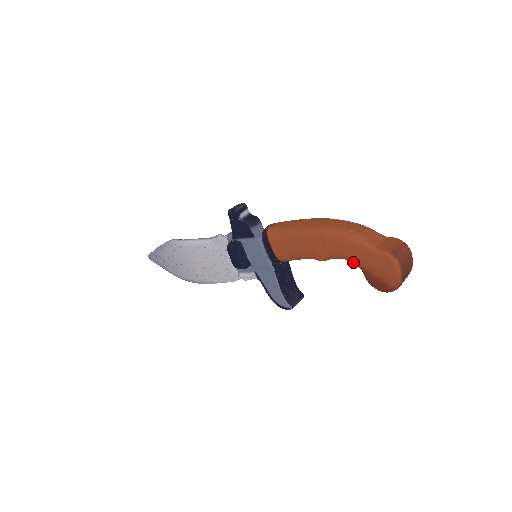
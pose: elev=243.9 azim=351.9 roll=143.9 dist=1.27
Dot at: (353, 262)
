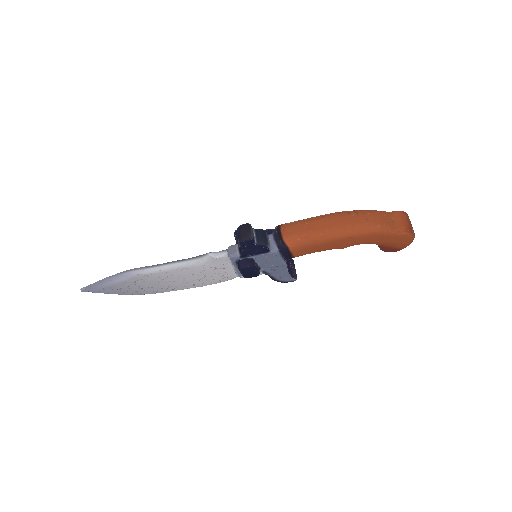
Dot at: occluded
